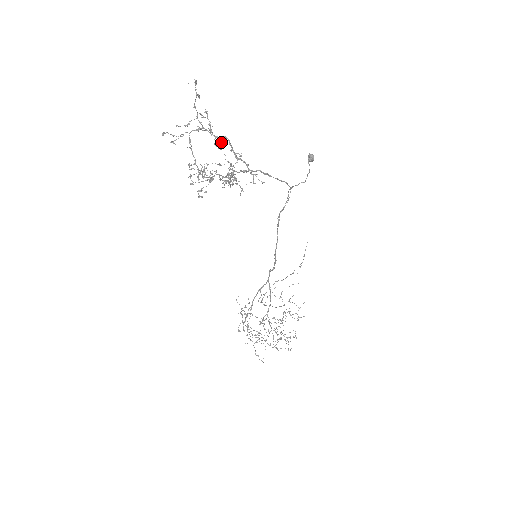
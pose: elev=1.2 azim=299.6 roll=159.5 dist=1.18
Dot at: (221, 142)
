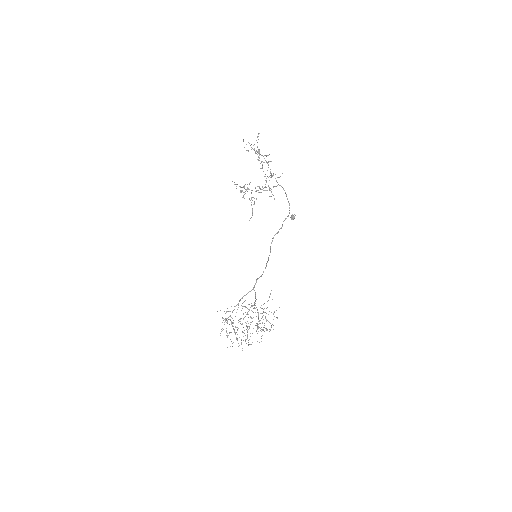
Dot at: (262, 167)
